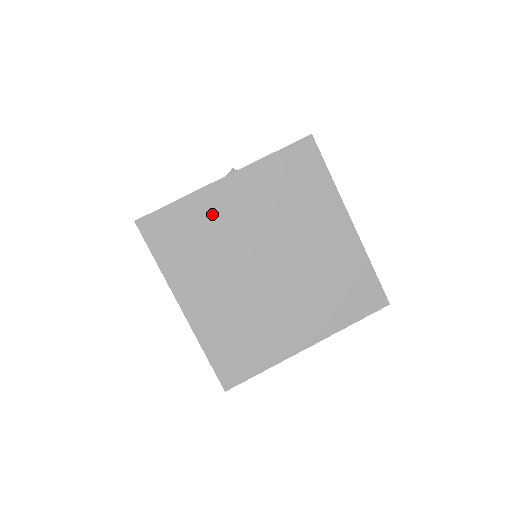
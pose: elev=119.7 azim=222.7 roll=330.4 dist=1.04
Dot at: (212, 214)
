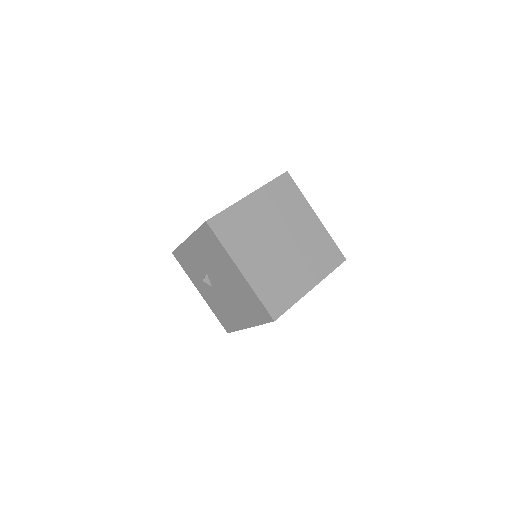
Dot at: (299, 210)
